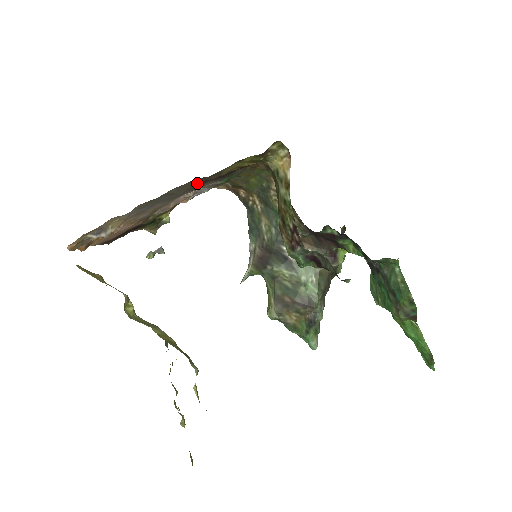
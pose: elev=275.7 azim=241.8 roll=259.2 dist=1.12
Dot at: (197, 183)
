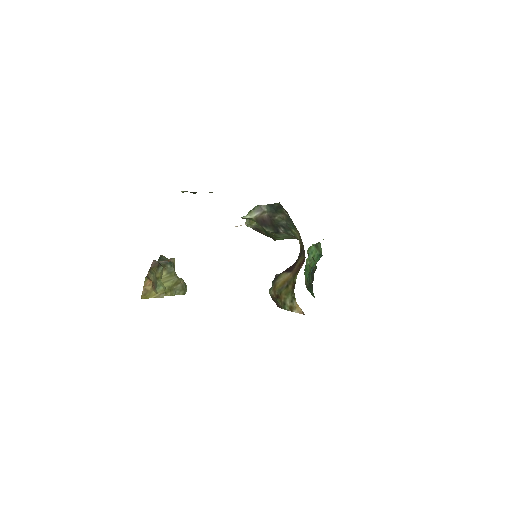
Dot at: occluded
